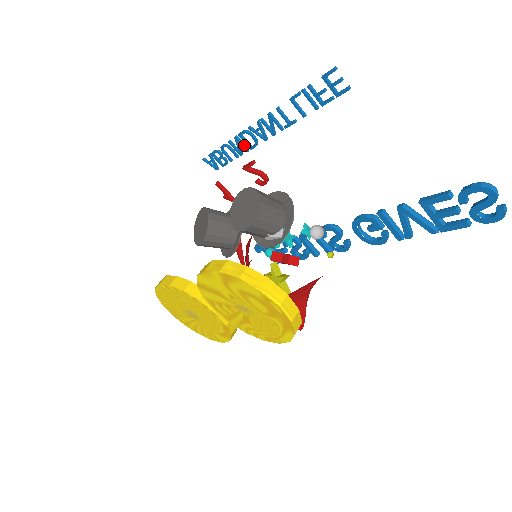
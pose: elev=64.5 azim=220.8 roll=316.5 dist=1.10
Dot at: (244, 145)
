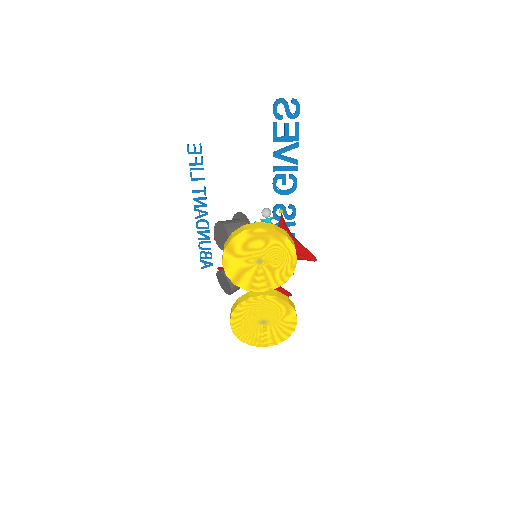
Dot at: (205, 231)
